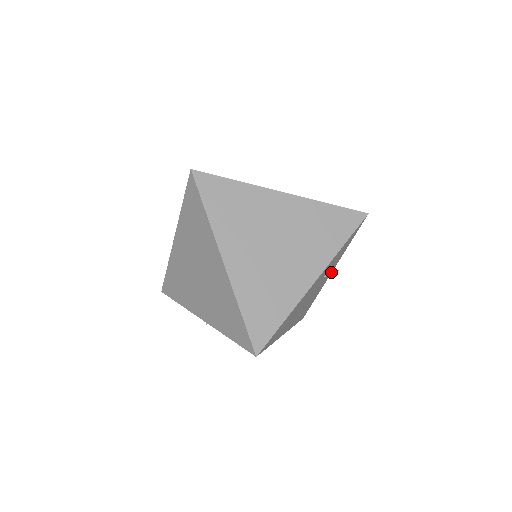
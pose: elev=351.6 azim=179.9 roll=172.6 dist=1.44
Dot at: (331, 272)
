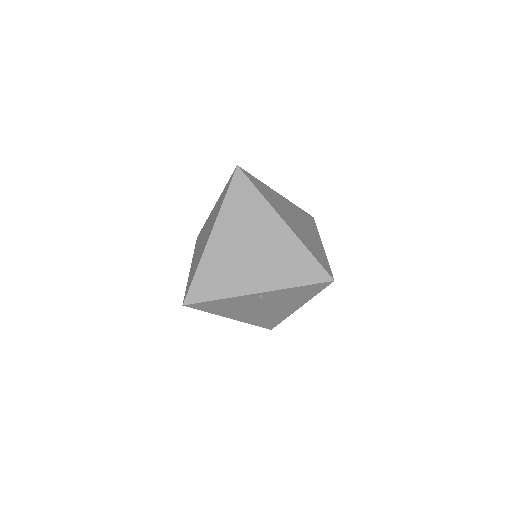
Dot at: occluded
